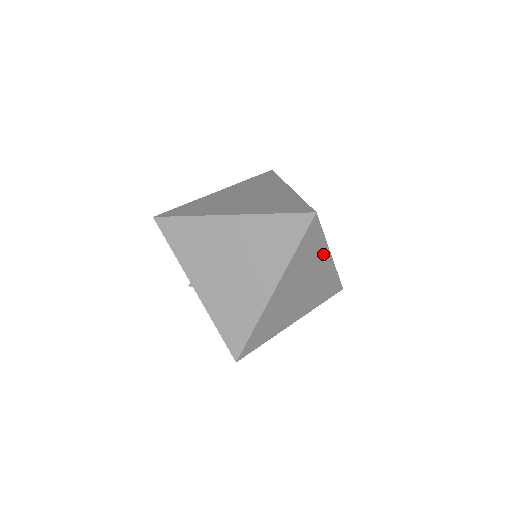
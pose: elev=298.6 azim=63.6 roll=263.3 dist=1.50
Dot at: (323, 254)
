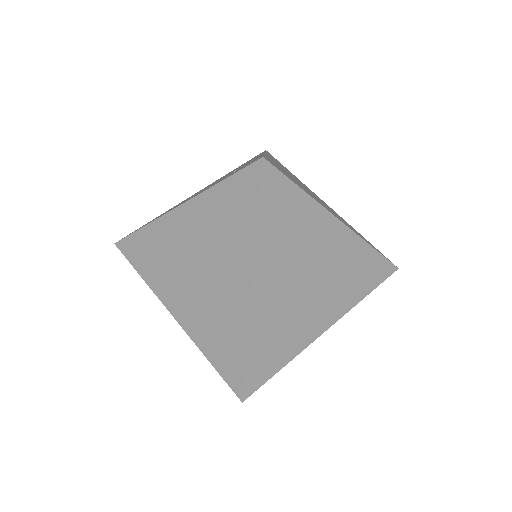
Dot at: (320, 220)
